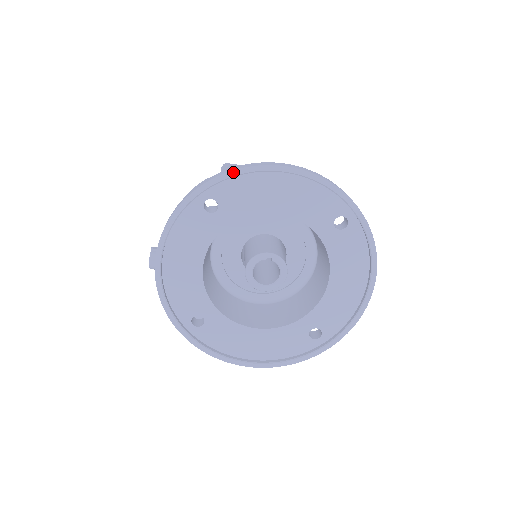
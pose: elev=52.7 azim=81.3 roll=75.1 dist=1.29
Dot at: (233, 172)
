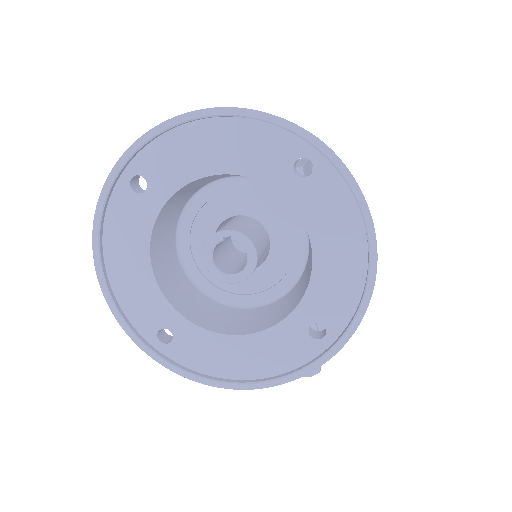
Dot at: (148, 134)
